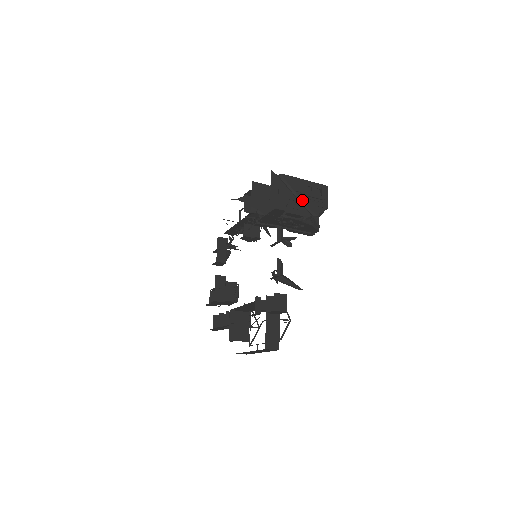
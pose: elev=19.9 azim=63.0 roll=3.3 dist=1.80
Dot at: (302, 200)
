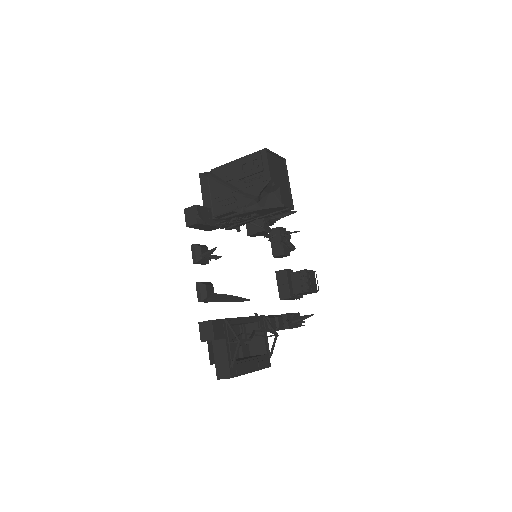
Dot at: (237, 187)
